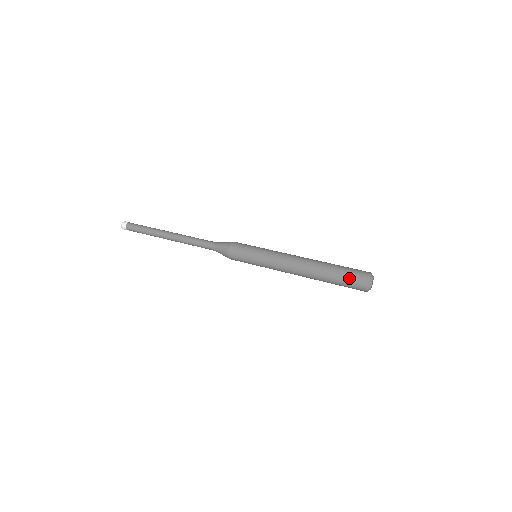
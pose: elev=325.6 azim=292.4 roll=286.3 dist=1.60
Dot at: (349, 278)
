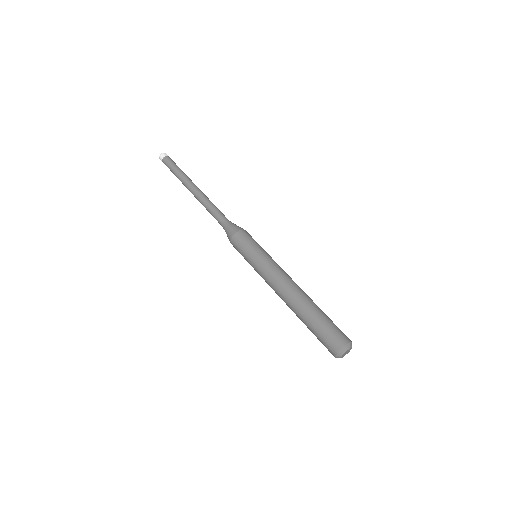
Dot at: (320, 341)
